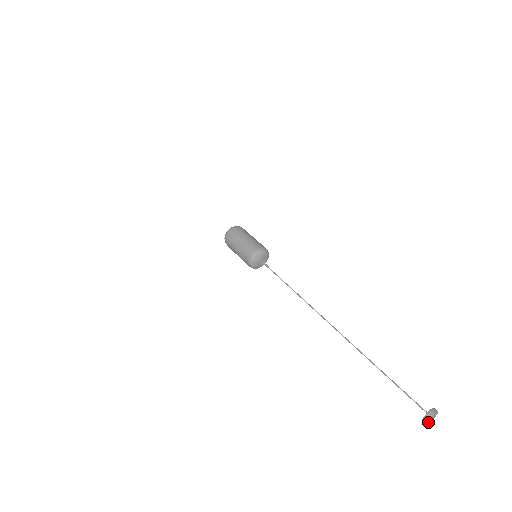
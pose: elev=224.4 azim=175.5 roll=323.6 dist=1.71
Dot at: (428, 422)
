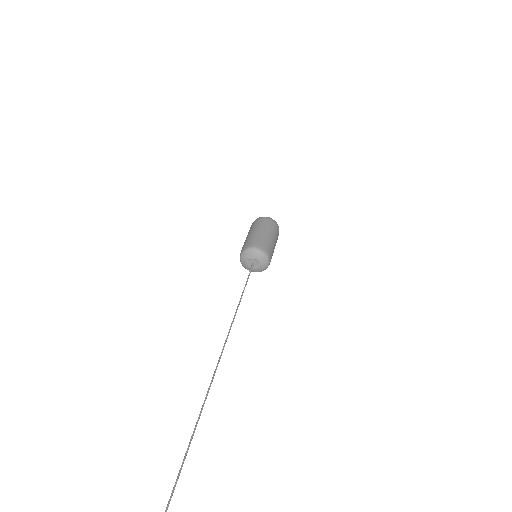
Dot at: out of frame
